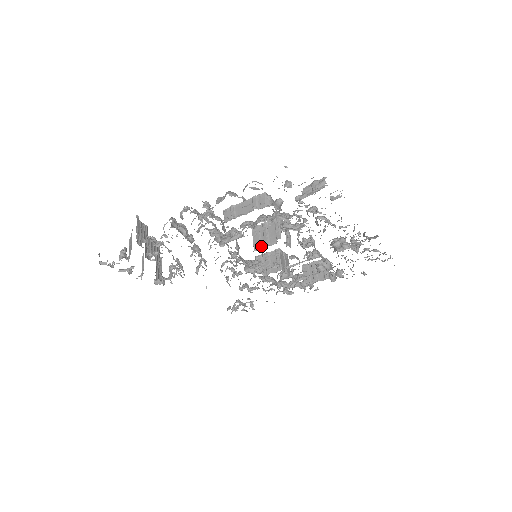
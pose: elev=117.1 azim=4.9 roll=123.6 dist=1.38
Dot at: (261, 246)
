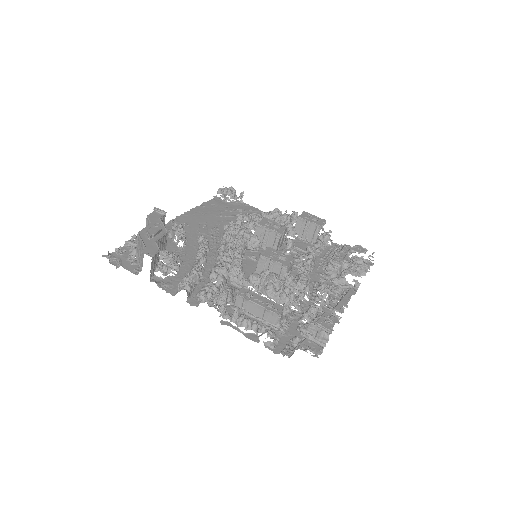
Dot at: occluded
